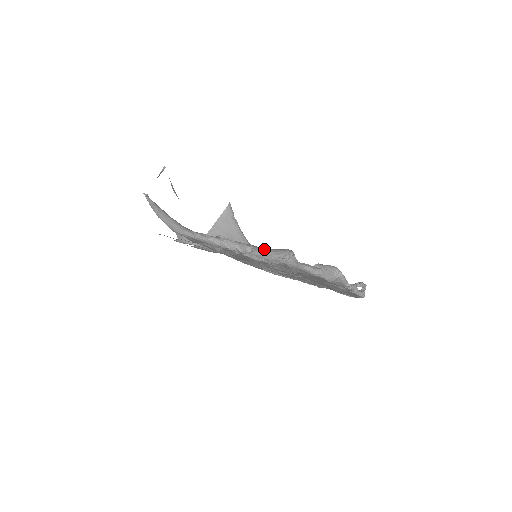
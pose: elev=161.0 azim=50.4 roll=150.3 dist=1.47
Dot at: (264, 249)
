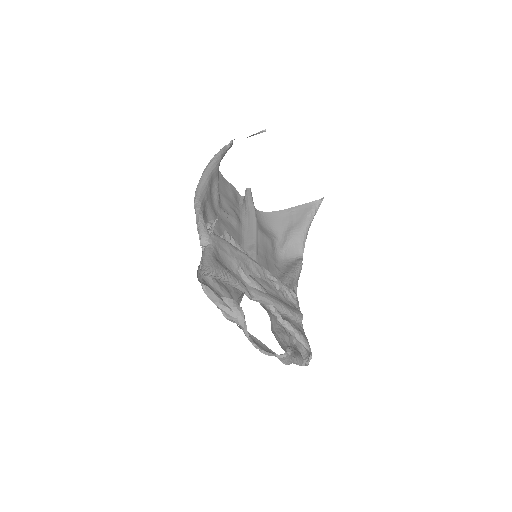
Dot at: (209, 252)
